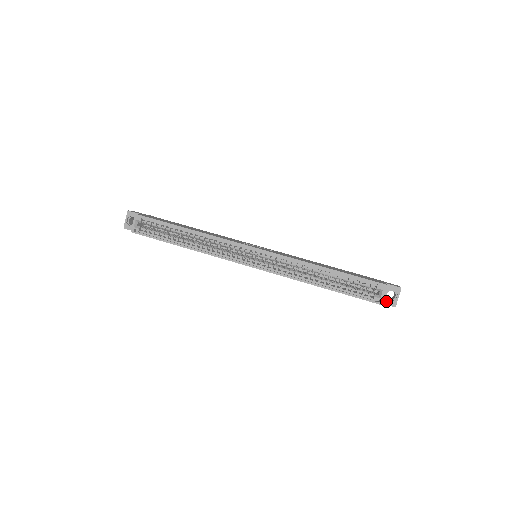
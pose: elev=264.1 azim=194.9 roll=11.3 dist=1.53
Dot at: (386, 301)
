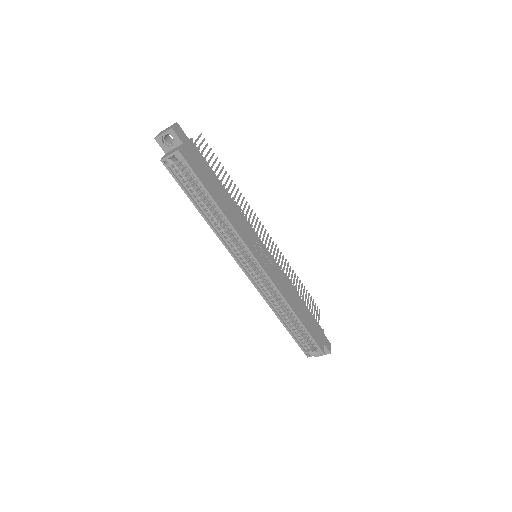
Dot at: occluded
